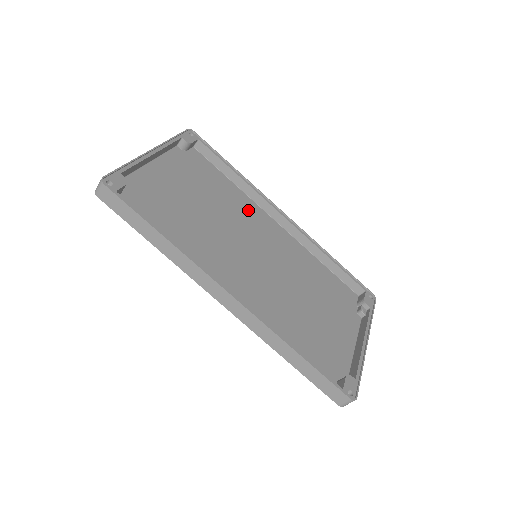
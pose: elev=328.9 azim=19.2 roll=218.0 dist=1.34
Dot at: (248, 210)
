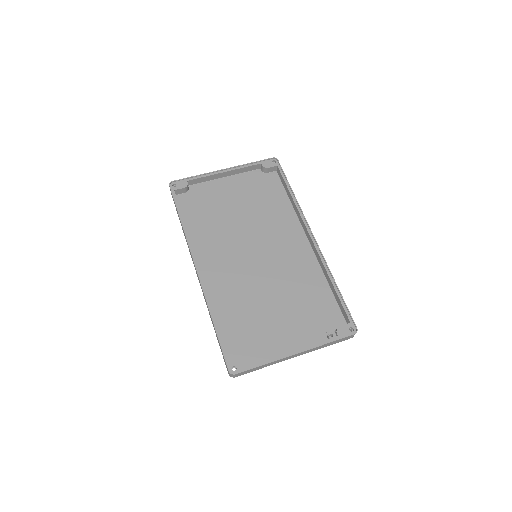
Dot at: (285, 224)
